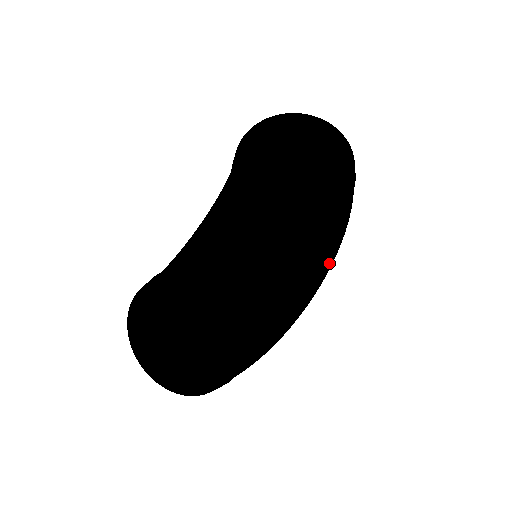
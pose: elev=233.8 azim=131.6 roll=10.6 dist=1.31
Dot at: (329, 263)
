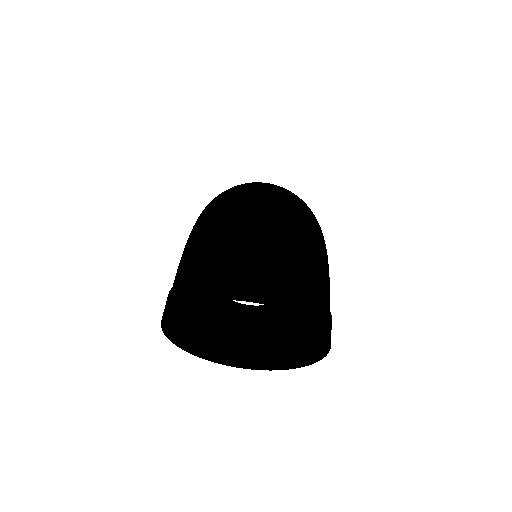
Dot at: occluded
